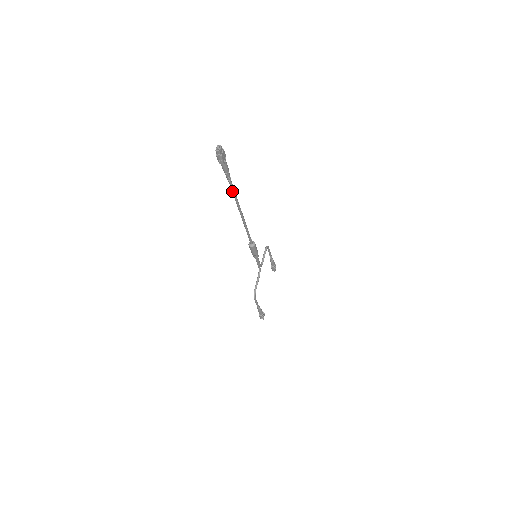
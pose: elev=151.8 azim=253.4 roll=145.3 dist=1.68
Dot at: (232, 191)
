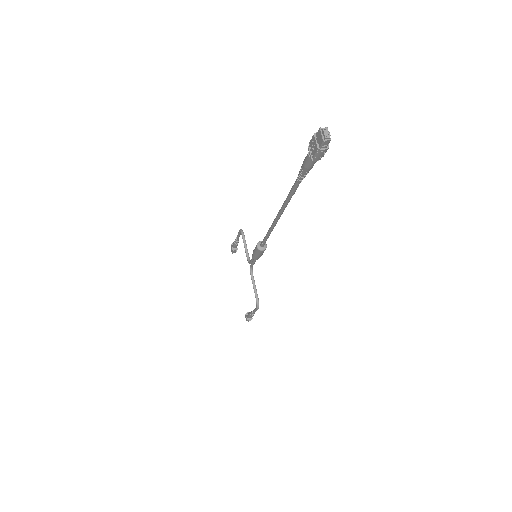
Dot at: (292, 193)
